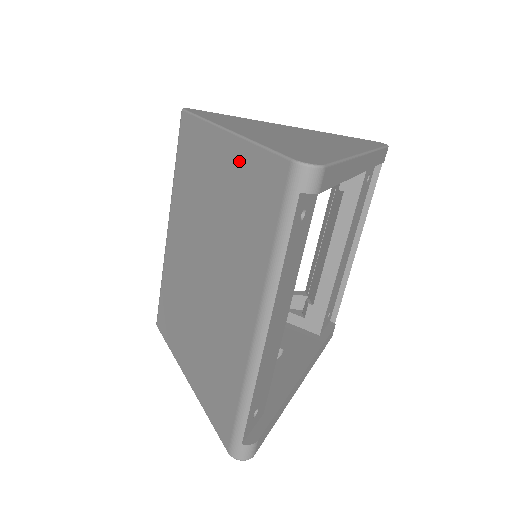
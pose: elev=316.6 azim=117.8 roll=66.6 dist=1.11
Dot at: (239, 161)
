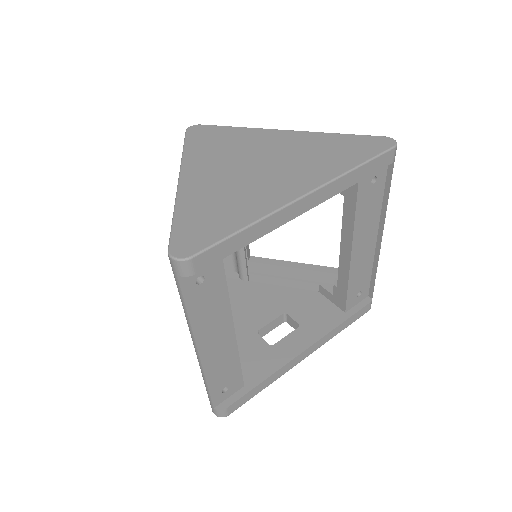
Dot at: occluded
